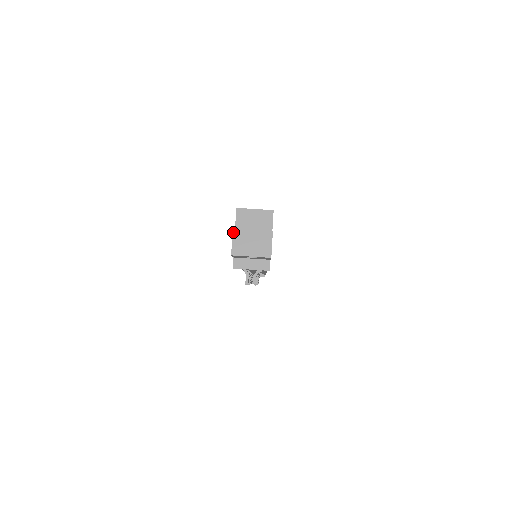
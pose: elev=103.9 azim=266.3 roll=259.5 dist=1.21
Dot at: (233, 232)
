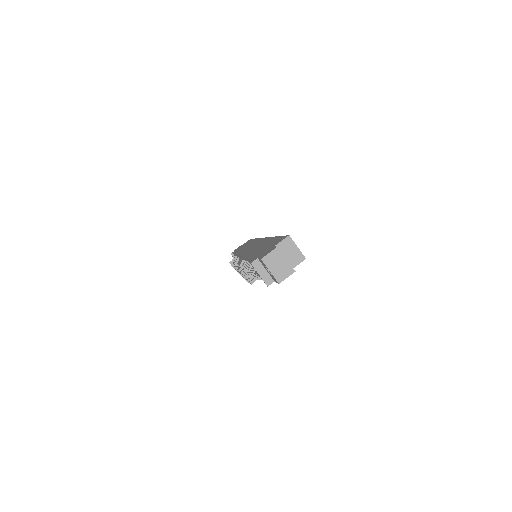
Dot at: (276, 248)
